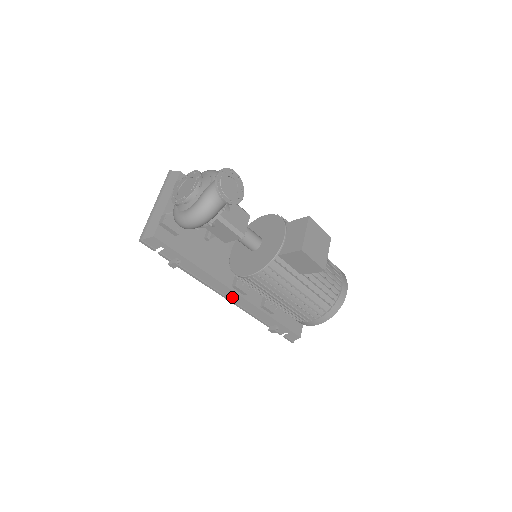
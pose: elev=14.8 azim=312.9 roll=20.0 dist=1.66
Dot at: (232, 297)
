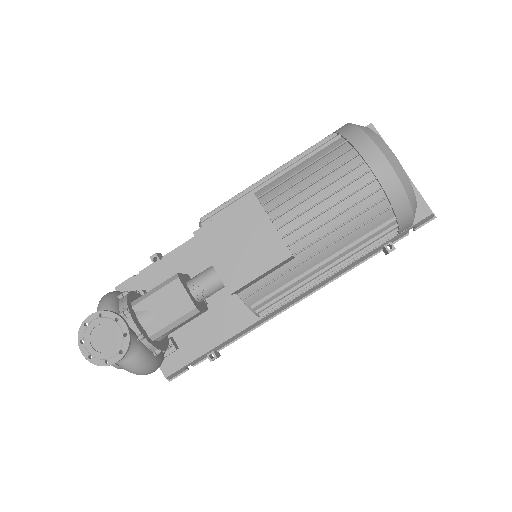
Dot at: (299, 298)
